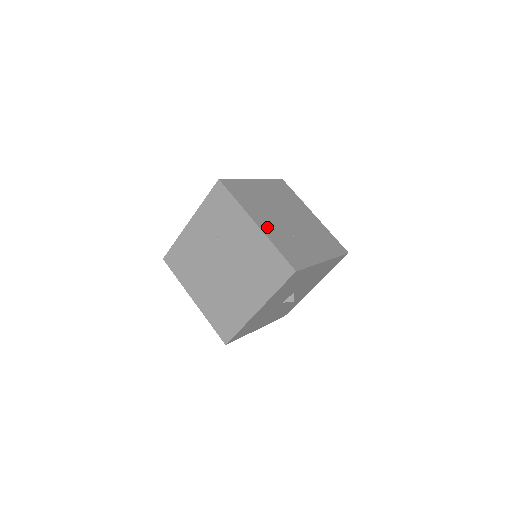
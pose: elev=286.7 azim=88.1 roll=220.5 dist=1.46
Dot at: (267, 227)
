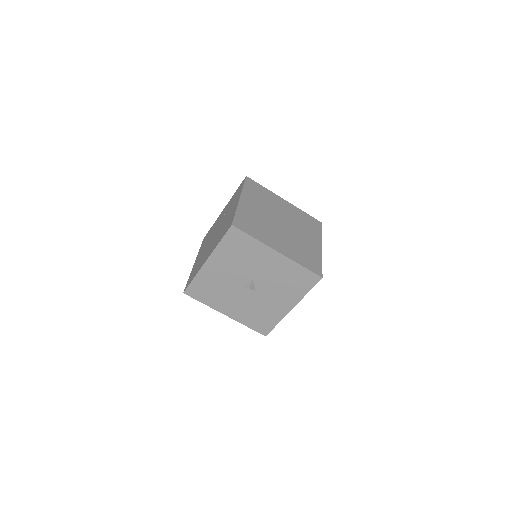
Dot at: (248, 206)
